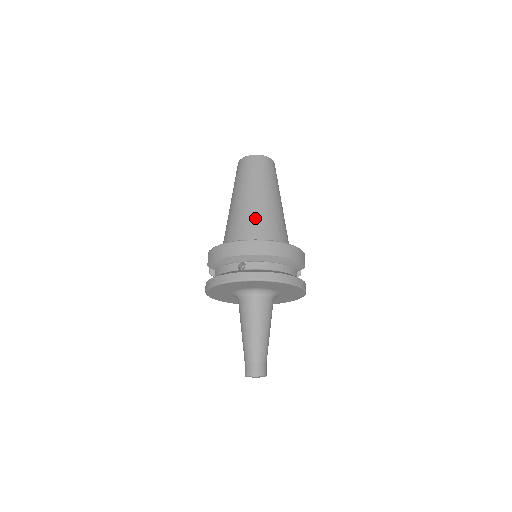
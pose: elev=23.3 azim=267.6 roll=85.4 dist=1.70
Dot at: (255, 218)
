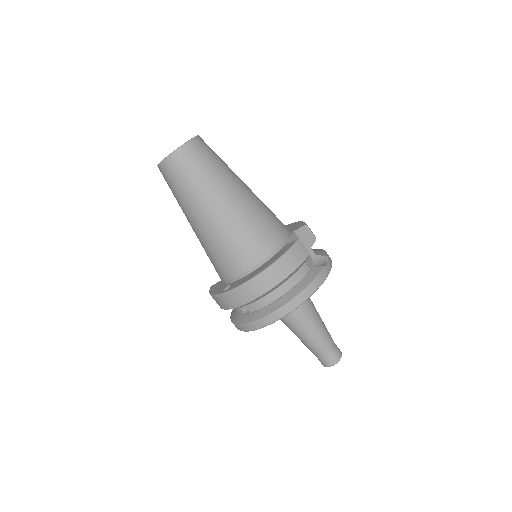
Dot at: (220, 247)
